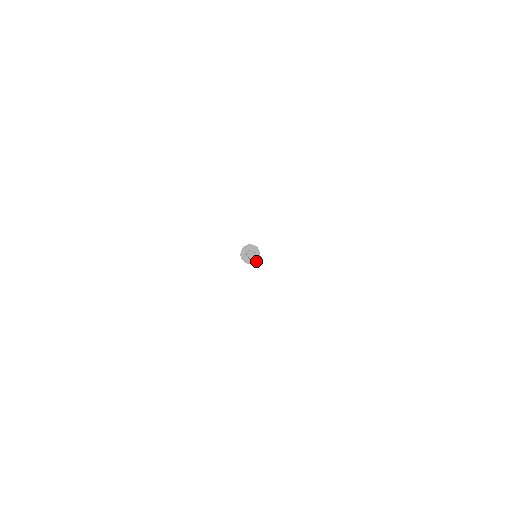
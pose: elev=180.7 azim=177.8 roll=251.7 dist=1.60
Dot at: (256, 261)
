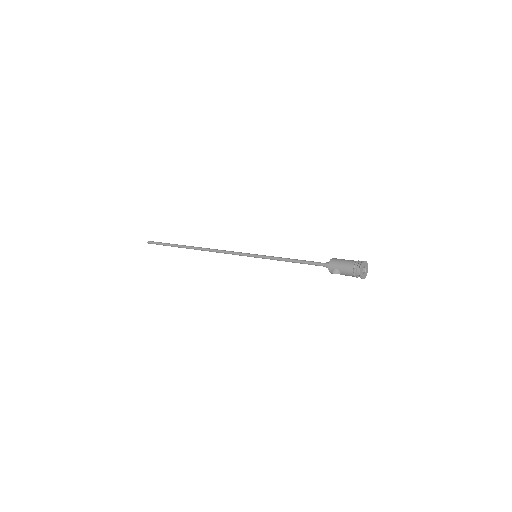
Dot at: (363, 278)
